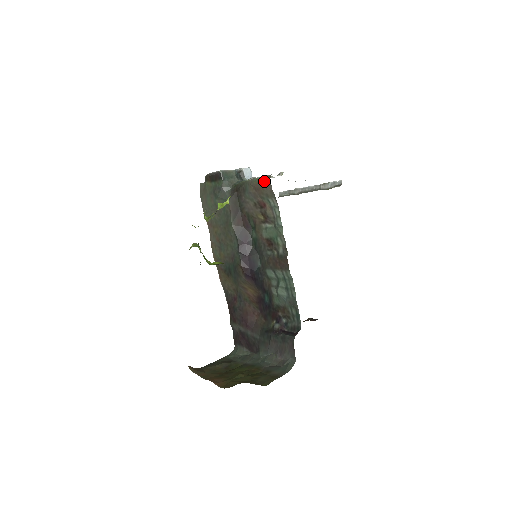
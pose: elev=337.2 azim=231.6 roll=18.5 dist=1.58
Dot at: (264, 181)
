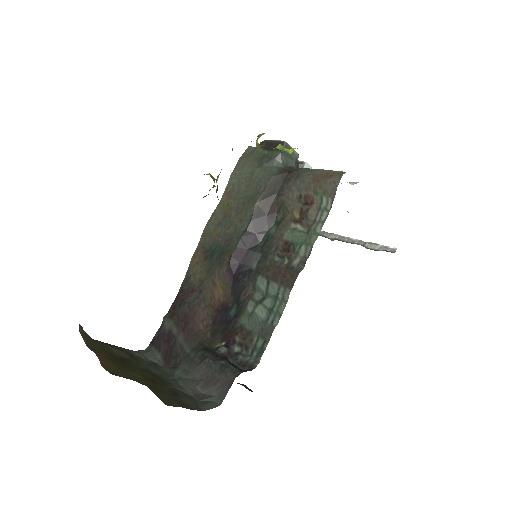
Dot at: (333, 174)
